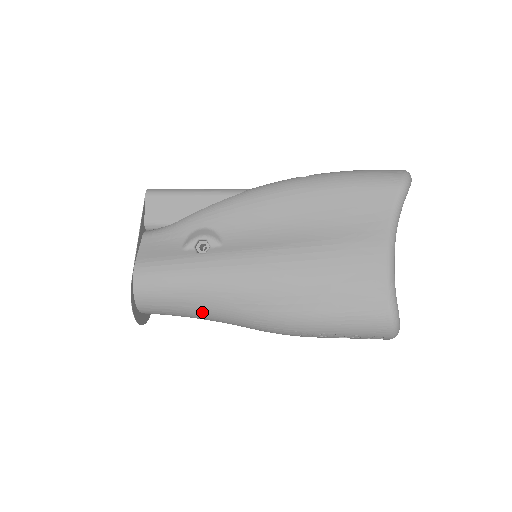
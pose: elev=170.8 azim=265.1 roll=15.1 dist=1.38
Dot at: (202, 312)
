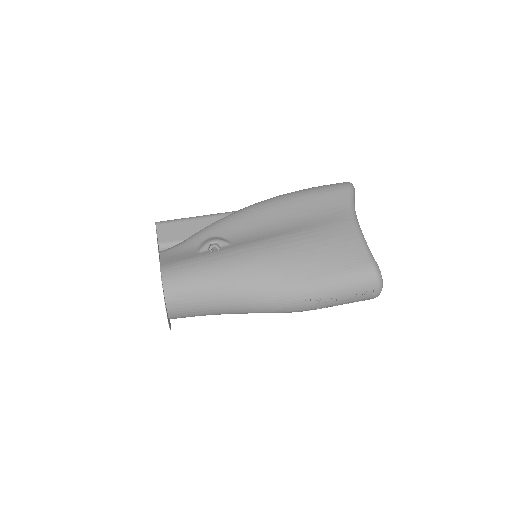
Dot at: (225, 299)
